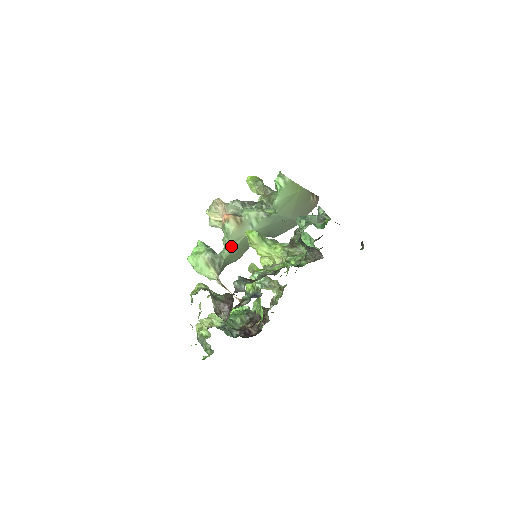
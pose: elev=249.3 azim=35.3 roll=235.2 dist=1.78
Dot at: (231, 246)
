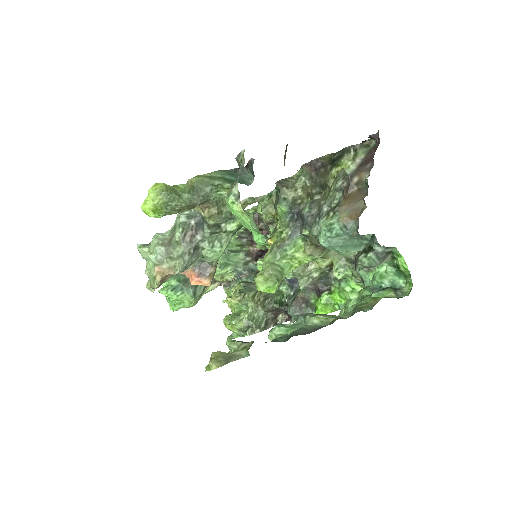
Dot at: occluded
